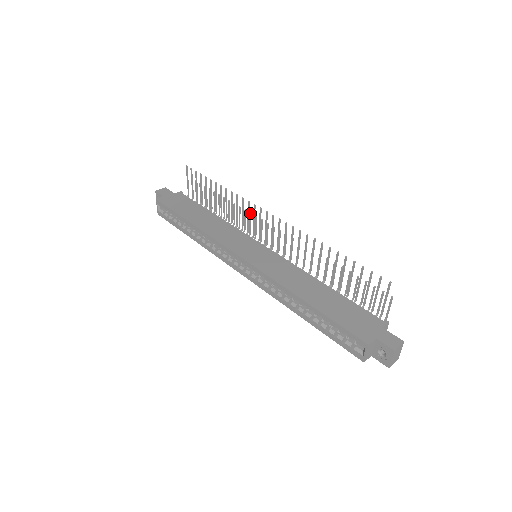
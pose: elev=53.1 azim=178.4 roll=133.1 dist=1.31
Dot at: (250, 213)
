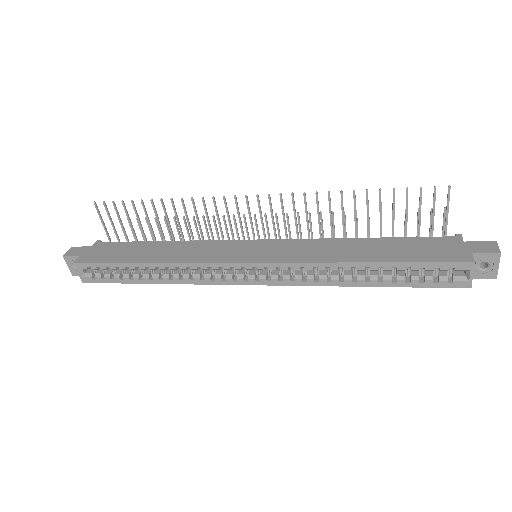
Dot at: (213, 216)
